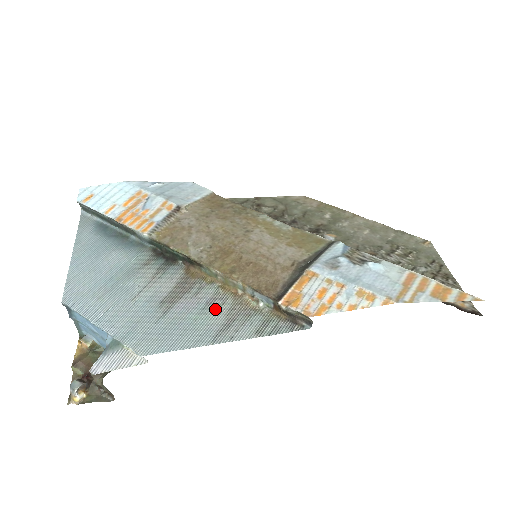
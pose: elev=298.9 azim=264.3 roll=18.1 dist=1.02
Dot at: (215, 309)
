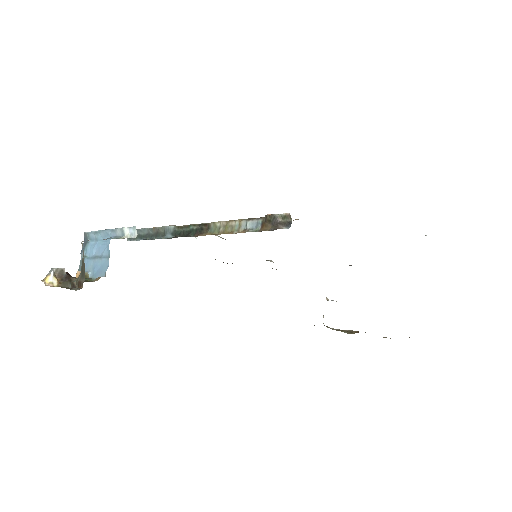
Dot at: occluded
